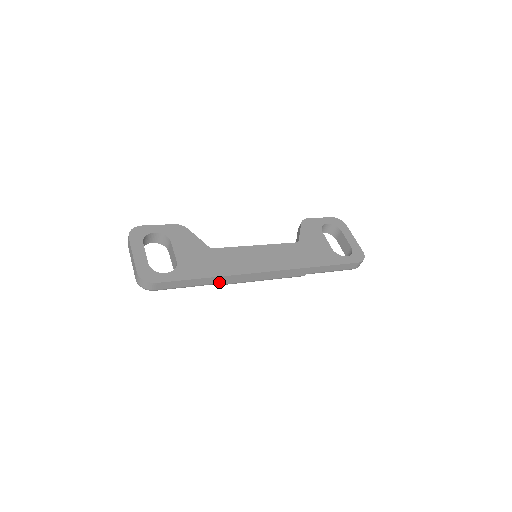
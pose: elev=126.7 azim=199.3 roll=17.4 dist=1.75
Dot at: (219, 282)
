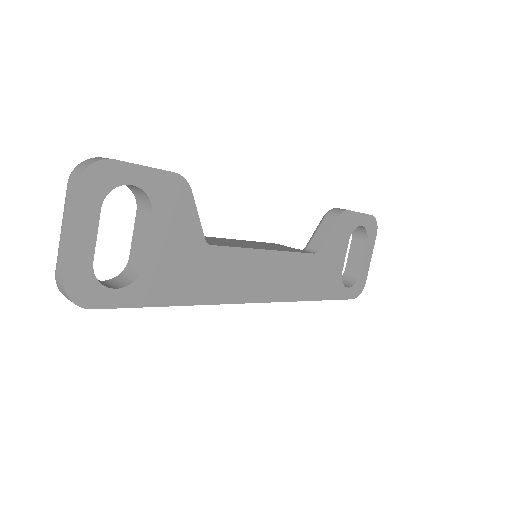
Dot at: occluded
